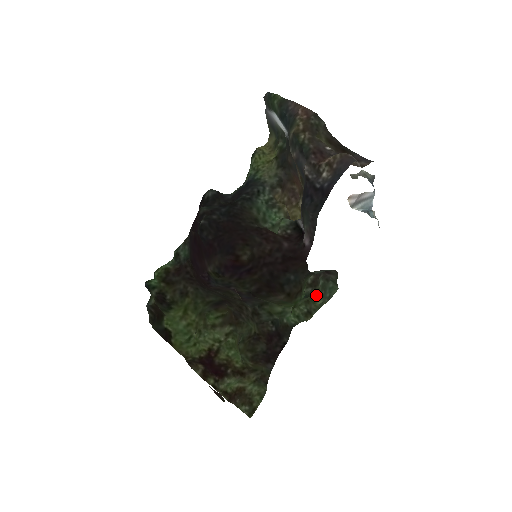
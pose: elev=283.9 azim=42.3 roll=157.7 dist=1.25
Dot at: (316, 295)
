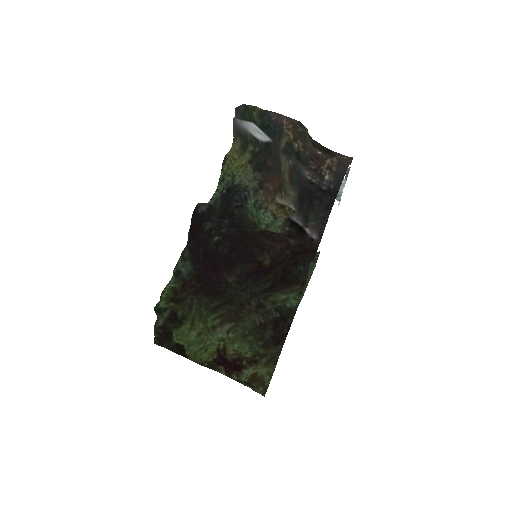
Dot at: occluded
